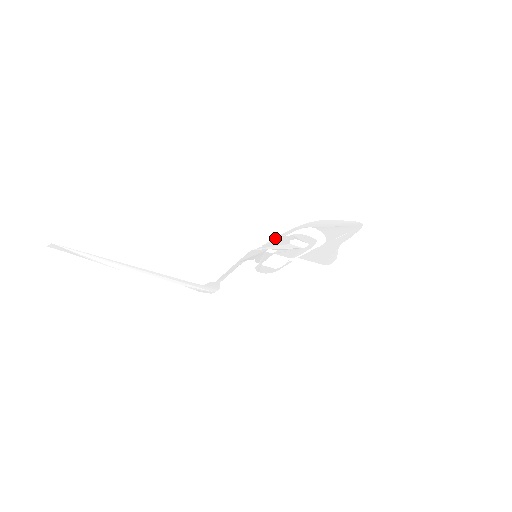
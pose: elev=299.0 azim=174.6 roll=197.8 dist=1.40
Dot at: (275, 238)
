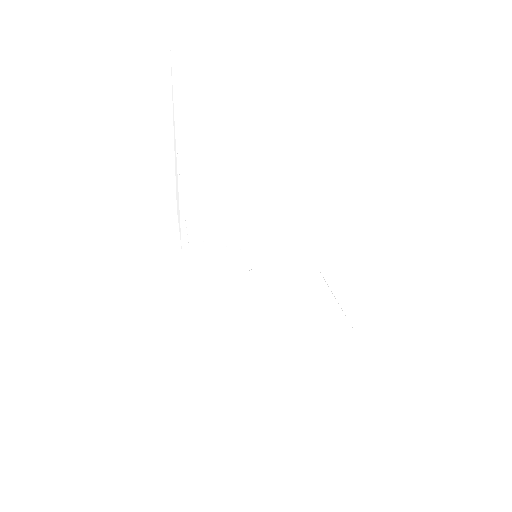
Dot at: (292, 256)
